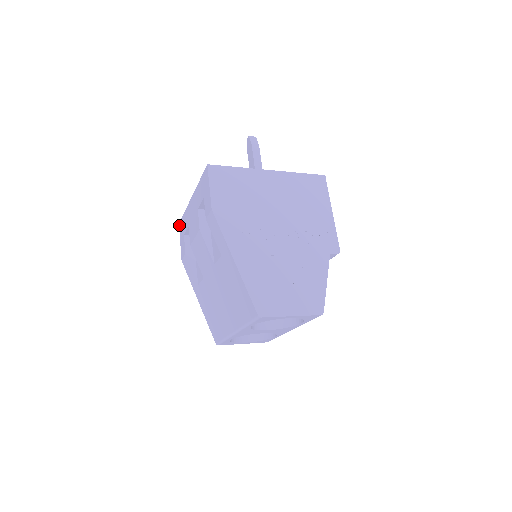
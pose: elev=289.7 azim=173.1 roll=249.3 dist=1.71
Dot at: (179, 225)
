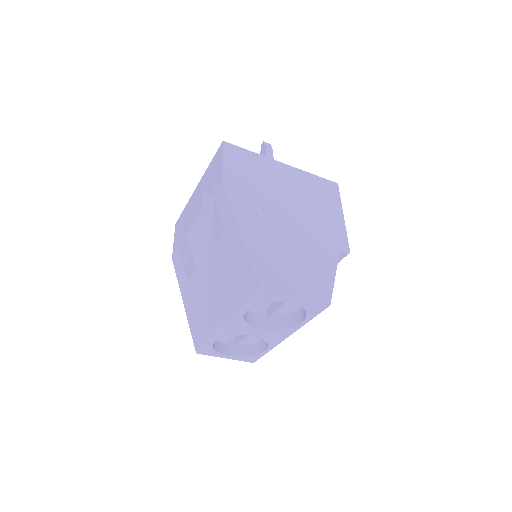
Dot at: (175, 225)
